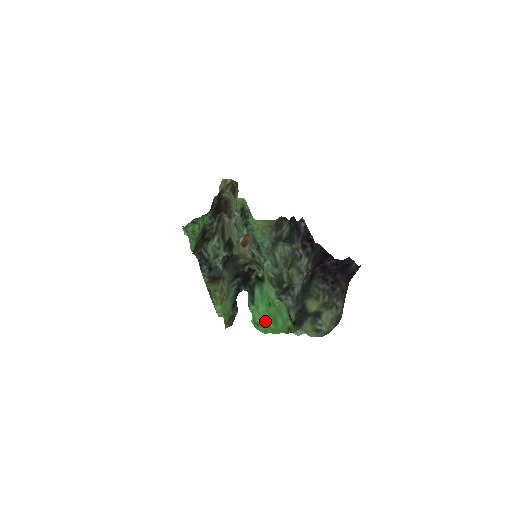
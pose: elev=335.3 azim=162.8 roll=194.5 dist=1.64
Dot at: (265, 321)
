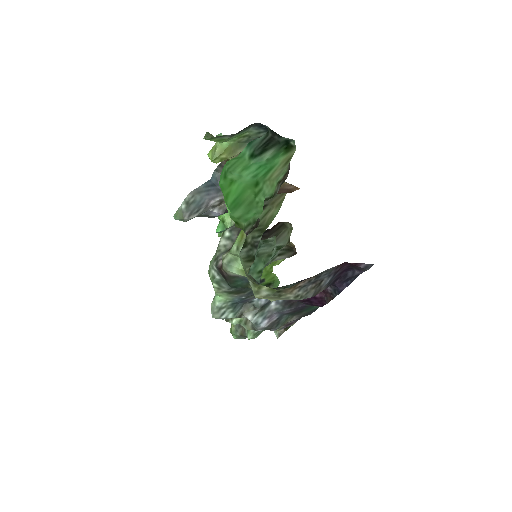
Dot at: (232, 188)
